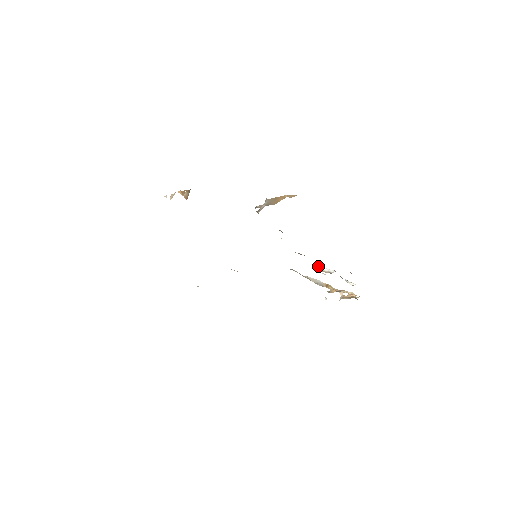
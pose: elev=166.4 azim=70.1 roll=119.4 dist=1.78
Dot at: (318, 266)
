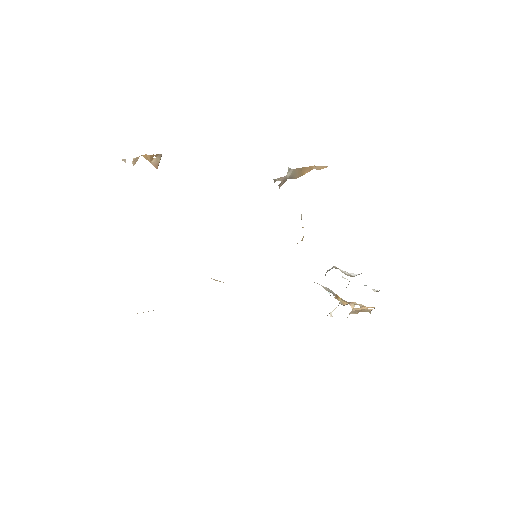
Dot at: occluded
